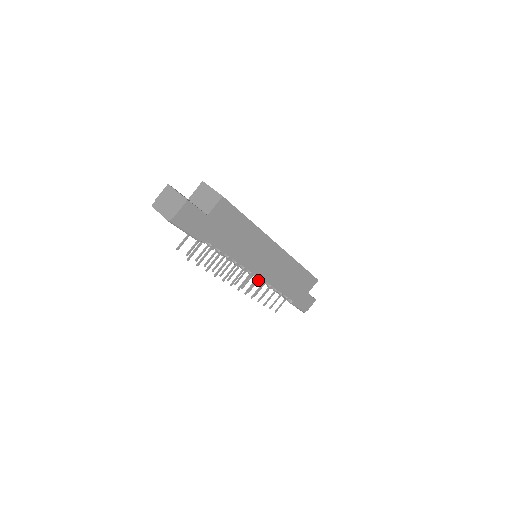
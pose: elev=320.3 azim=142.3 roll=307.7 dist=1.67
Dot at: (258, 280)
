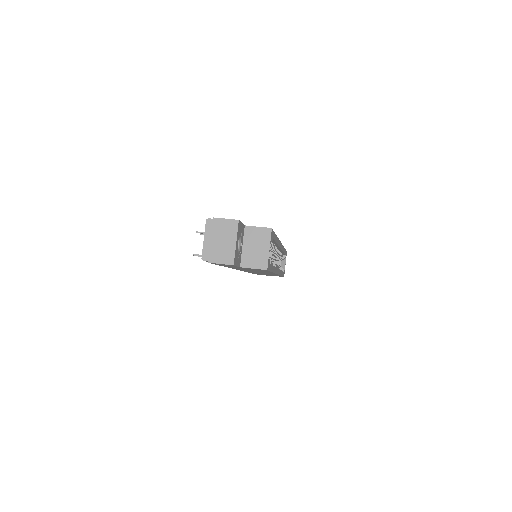
Dot at: occluded
